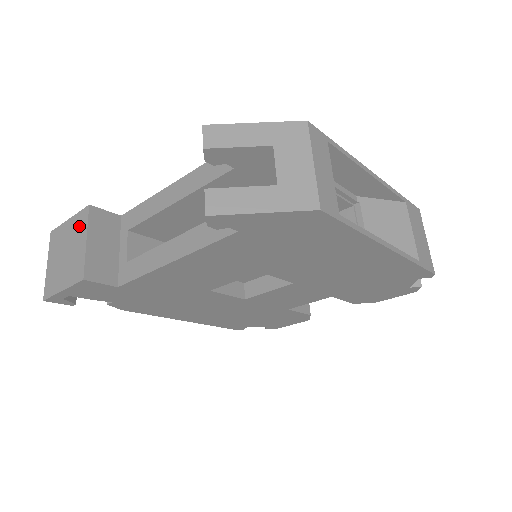
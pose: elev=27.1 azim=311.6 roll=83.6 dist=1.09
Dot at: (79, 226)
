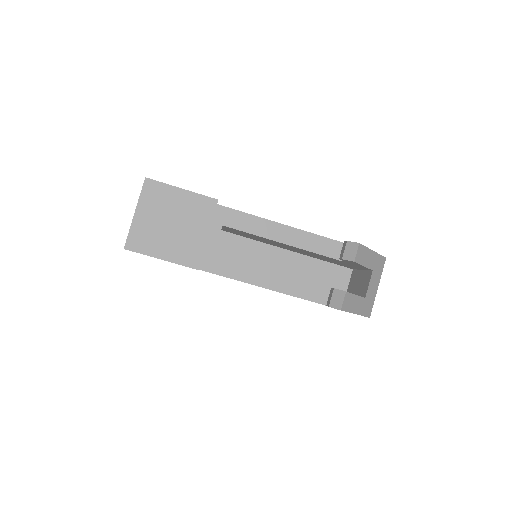
Dot at: (199, 211)
